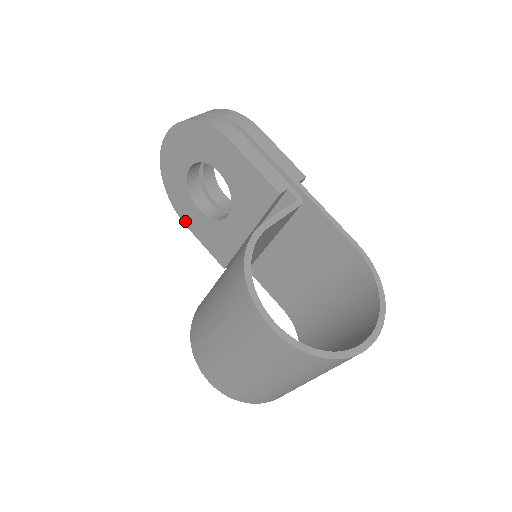
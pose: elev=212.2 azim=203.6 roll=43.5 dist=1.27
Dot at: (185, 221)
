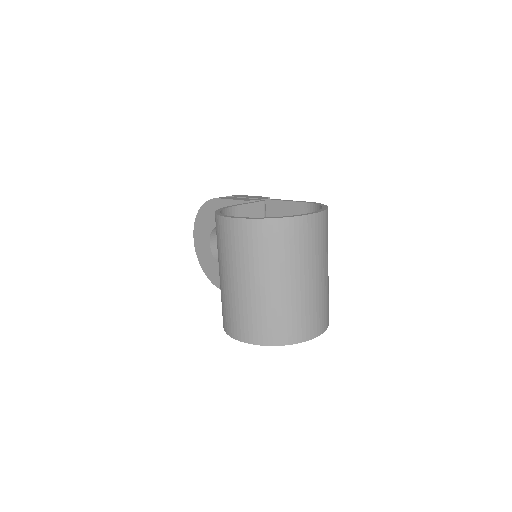
Dot at: occluded
